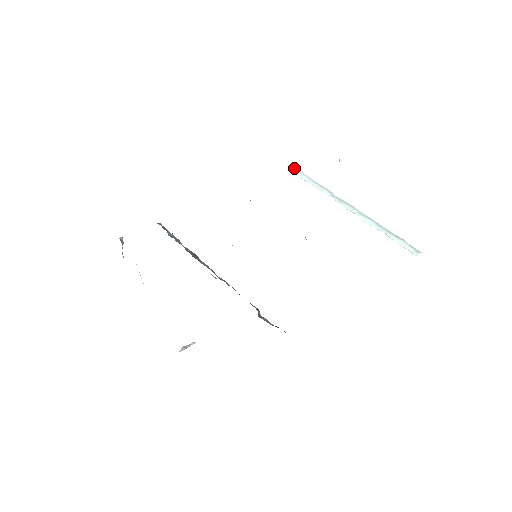
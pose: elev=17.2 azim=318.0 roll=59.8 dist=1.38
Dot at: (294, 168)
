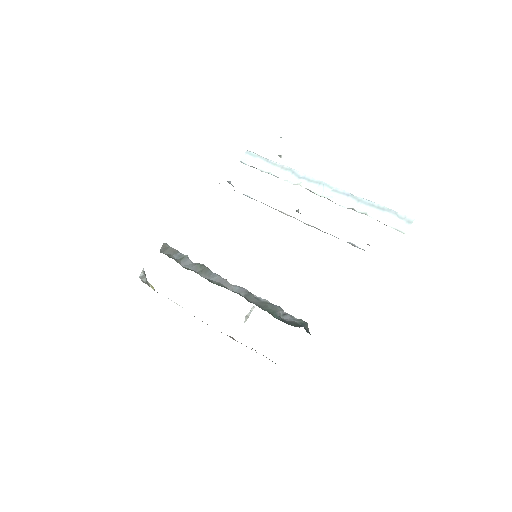
Dot at: (247, 153)
